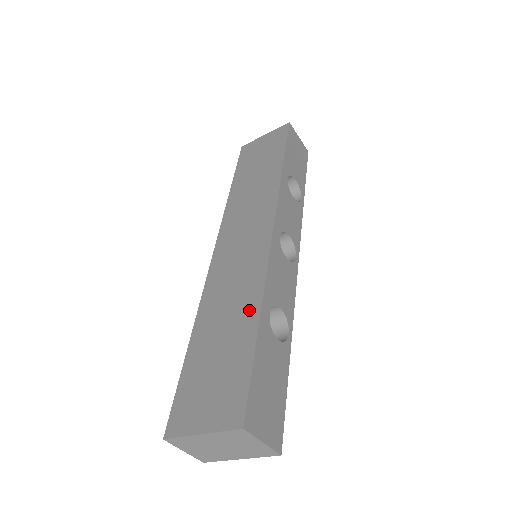
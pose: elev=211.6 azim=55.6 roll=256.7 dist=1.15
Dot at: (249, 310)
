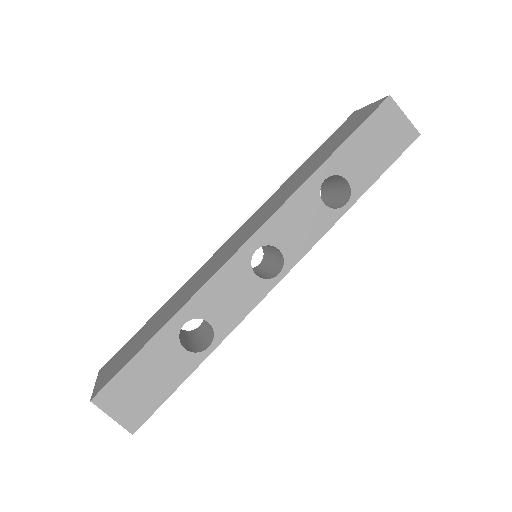
Dot at: (172, 313)
